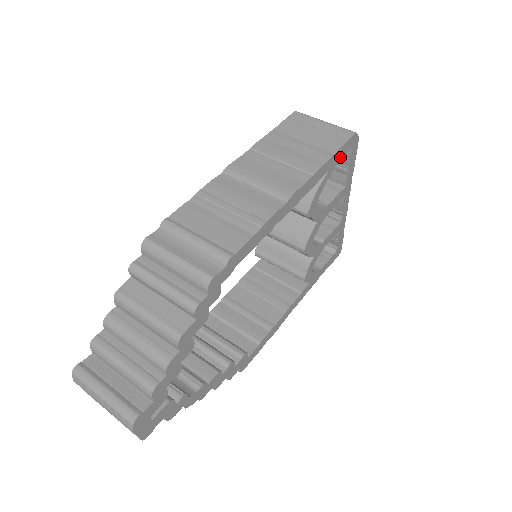
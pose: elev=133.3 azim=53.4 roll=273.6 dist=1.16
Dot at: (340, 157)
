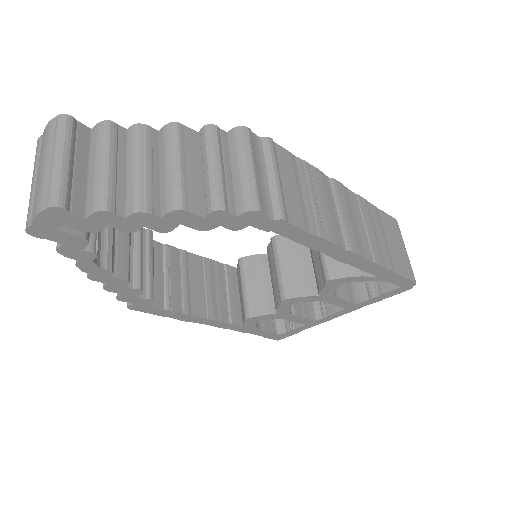
Dot at: (391, 281)
